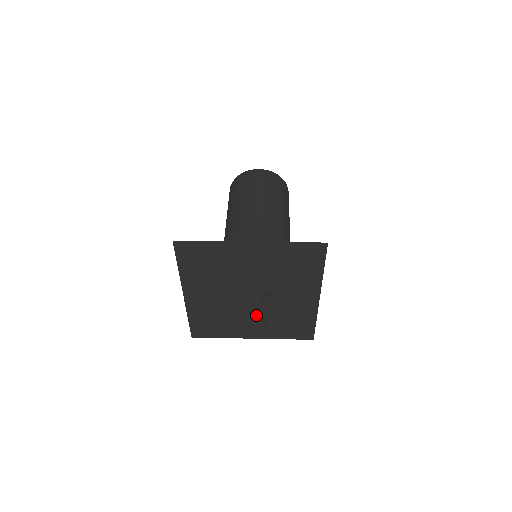
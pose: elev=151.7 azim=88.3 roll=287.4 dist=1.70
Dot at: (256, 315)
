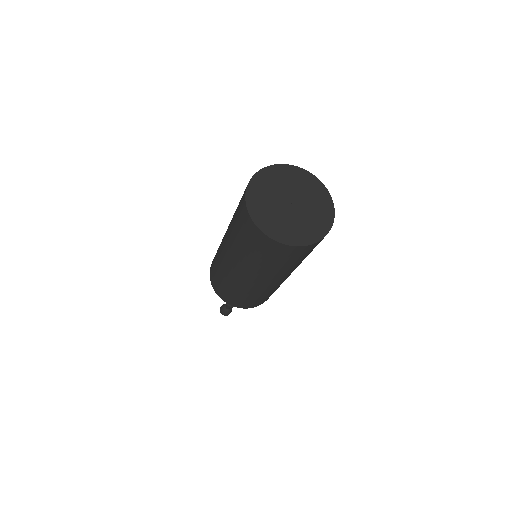
Dot at: occluded
